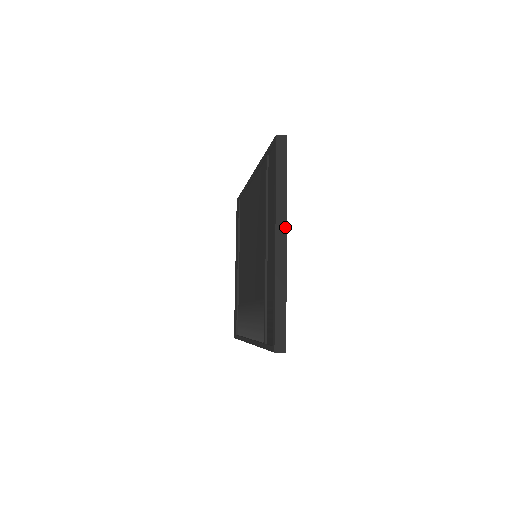
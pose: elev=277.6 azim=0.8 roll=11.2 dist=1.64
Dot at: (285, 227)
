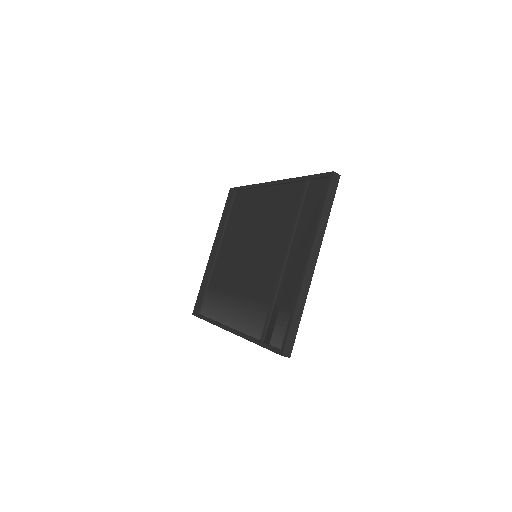
Dot at: (318, 253)
